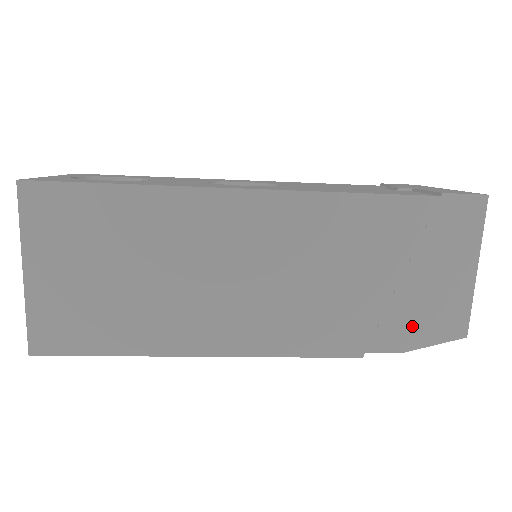
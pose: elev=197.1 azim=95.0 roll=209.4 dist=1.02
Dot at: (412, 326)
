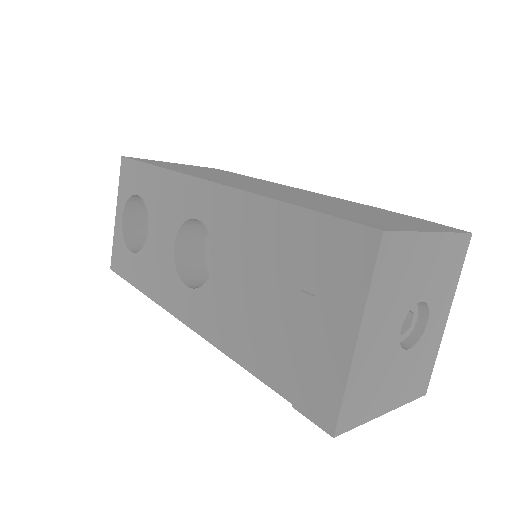
Dot at: occluded
